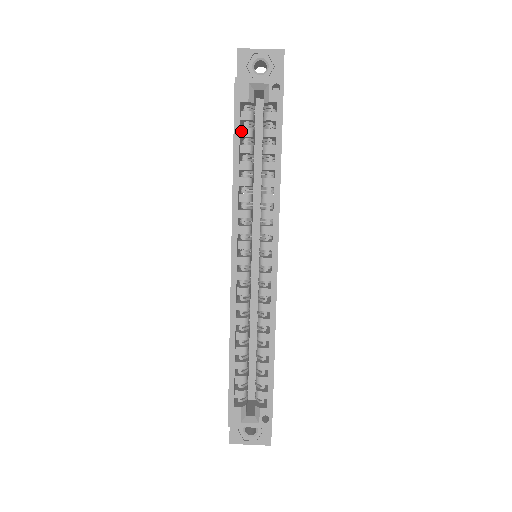
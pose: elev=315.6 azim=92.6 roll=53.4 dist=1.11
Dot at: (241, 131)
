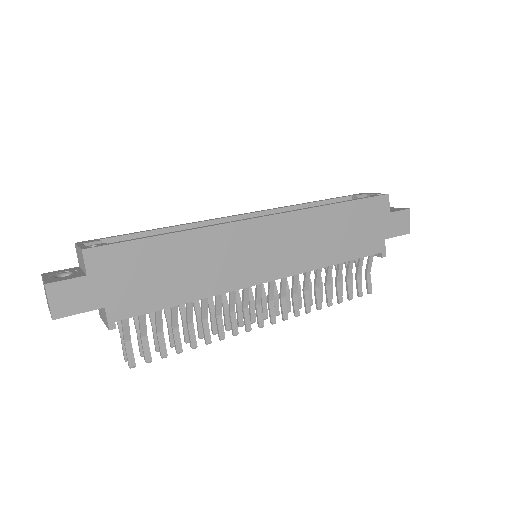
Dot at: occluded
